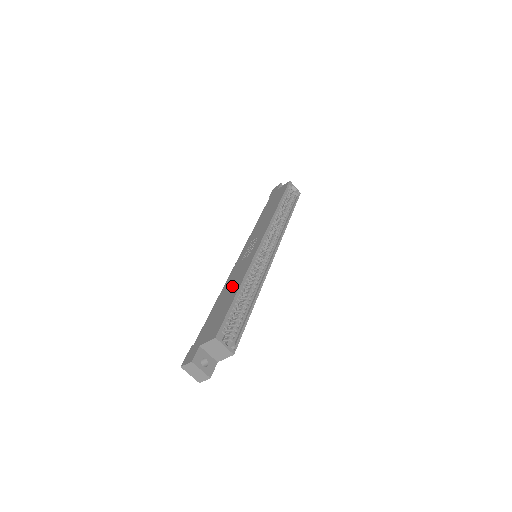
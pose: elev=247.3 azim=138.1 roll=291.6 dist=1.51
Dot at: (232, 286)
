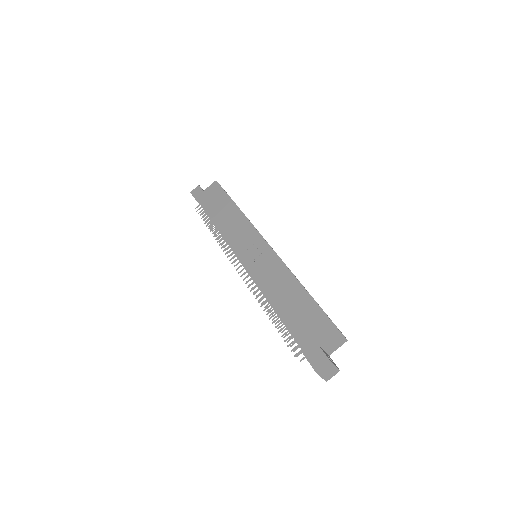
Dot at: (283, 286)
